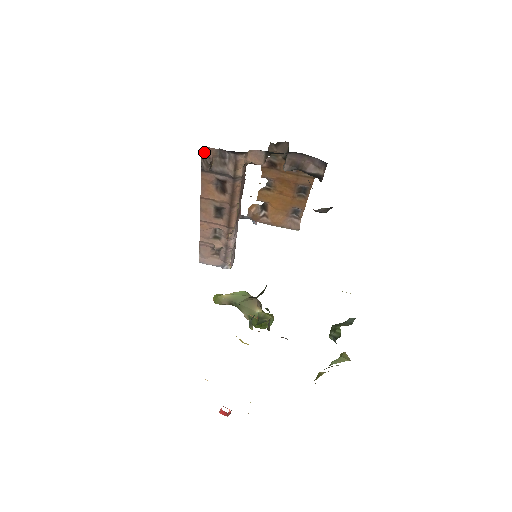
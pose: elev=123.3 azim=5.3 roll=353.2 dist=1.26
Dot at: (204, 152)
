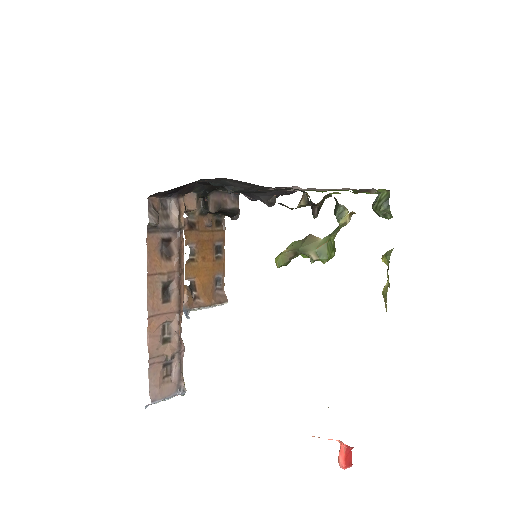
Dot at: (150, 203)
